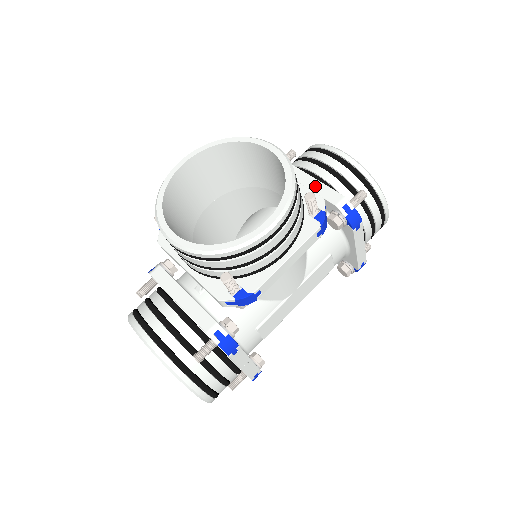
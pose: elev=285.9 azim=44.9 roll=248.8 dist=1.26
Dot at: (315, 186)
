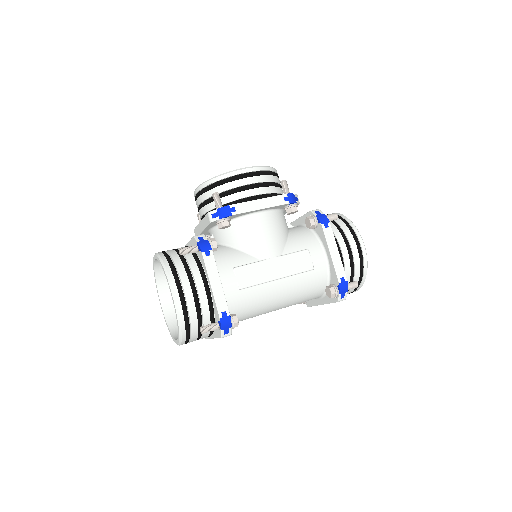
Dot at: occluded
